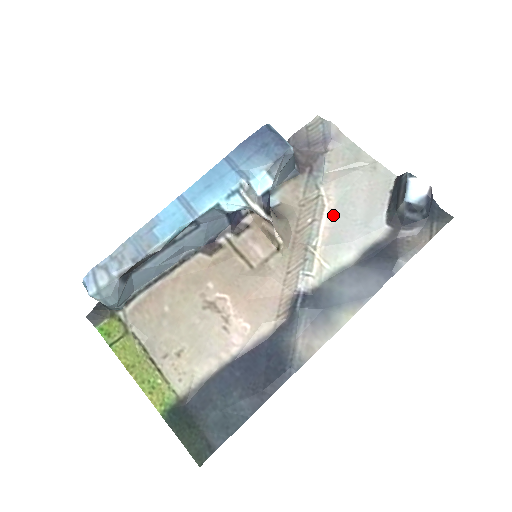
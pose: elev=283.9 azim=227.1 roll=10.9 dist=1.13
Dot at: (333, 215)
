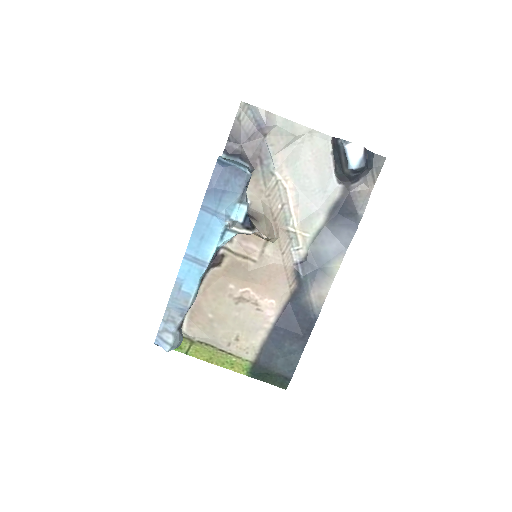
Dot at: (295, 193)
